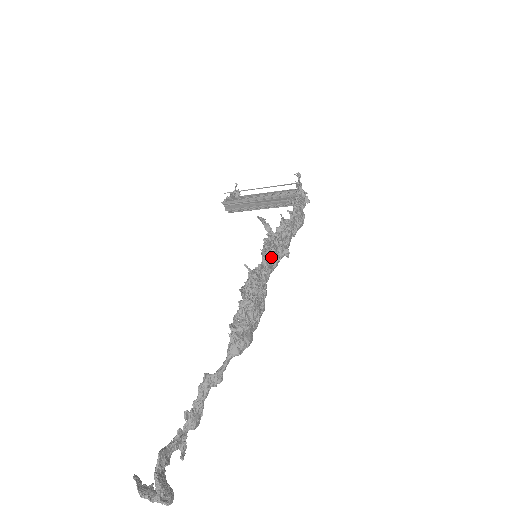
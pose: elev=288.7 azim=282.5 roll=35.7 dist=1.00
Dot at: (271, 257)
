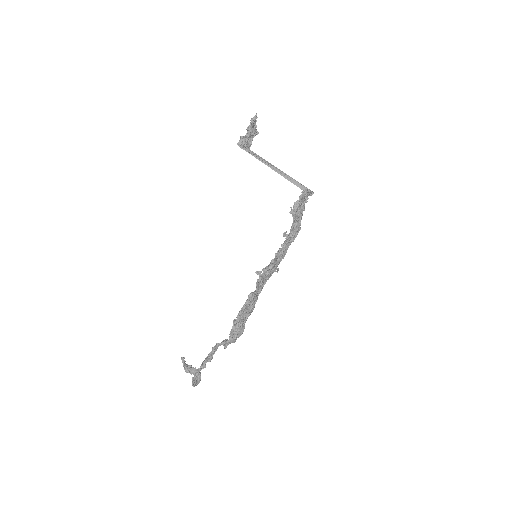
Dot at: occluded
